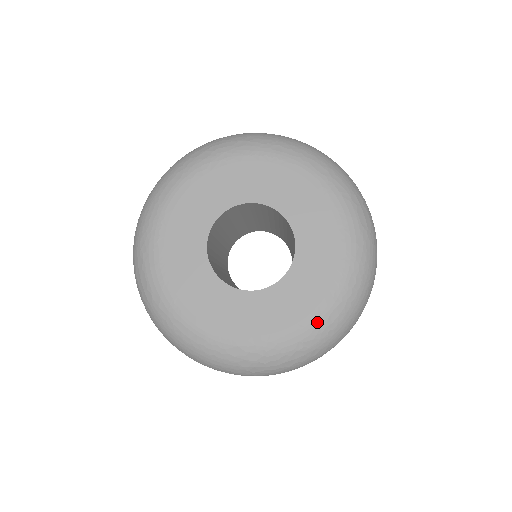
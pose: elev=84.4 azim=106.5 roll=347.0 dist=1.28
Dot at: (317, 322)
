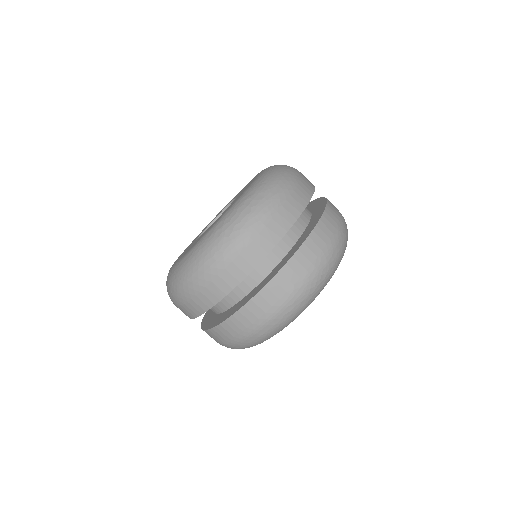
Dot at: (251, 186)
